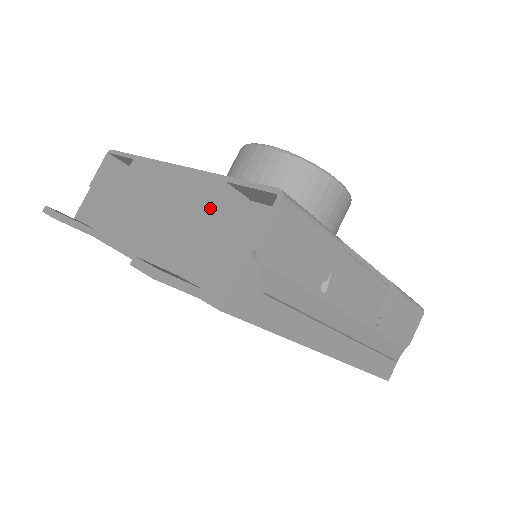
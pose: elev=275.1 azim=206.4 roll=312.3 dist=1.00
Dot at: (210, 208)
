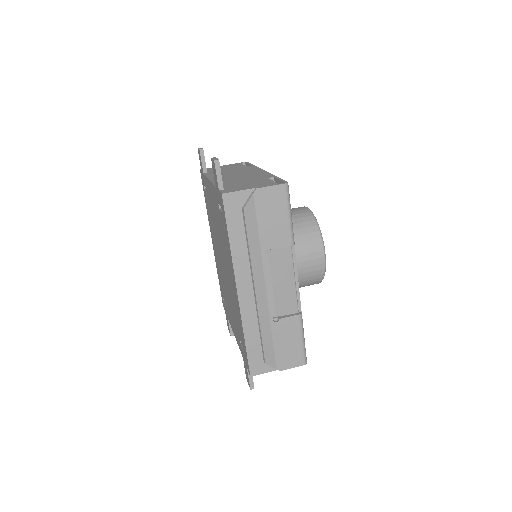
Dot at: (258, 179)
